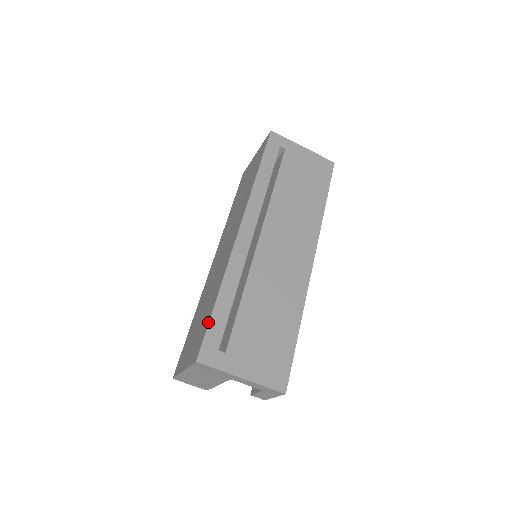
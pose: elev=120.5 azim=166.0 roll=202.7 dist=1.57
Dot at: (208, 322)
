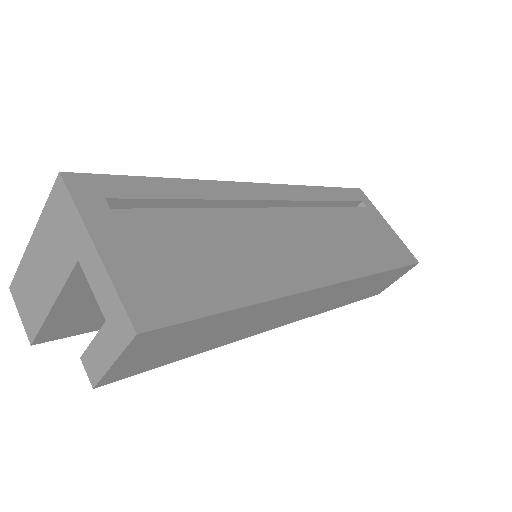
Dot at: (129, 177)
